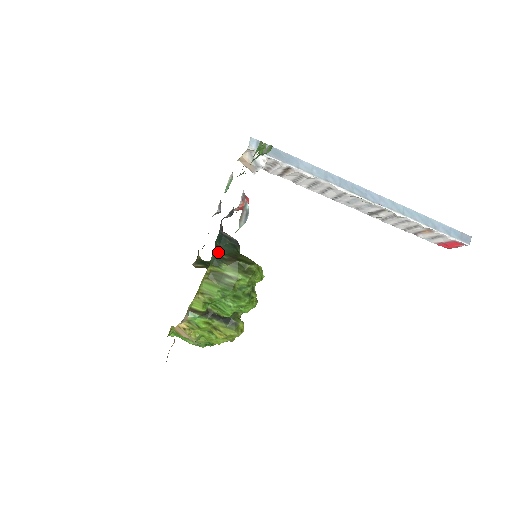
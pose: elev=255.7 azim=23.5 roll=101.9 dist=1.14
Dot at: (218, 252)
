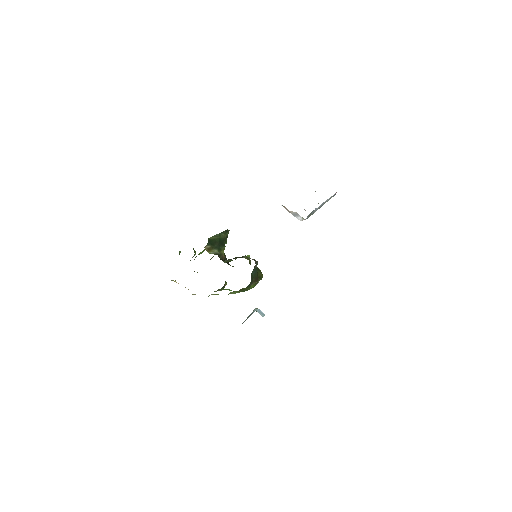
Dot at: (252, 280)
